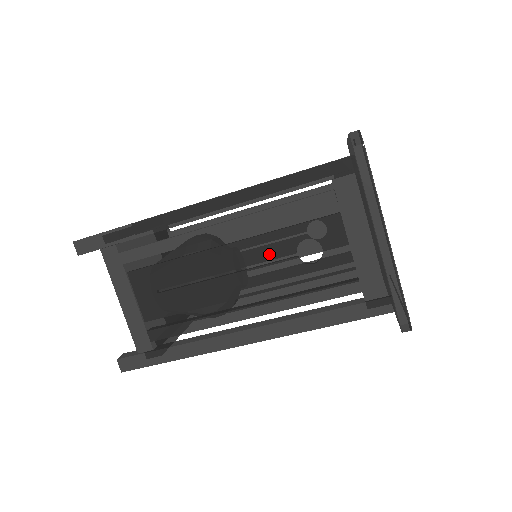
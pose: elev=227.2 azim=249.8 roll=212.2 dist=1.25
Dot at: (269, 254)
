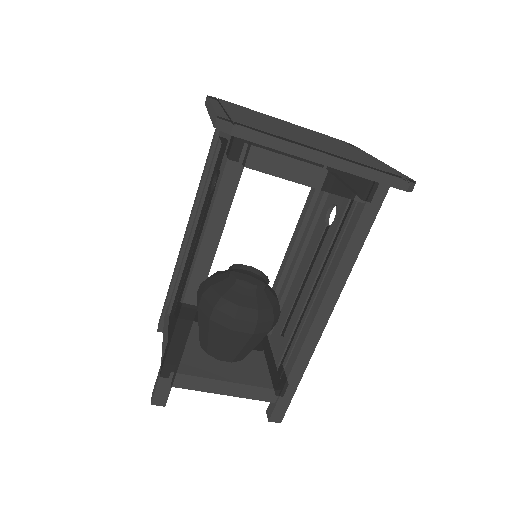
Dot at: (203, 213)
